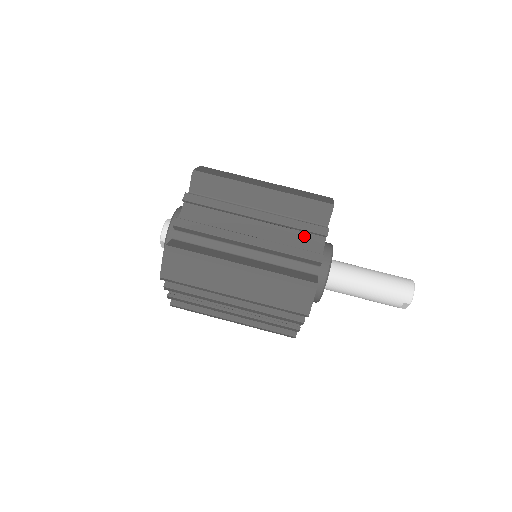
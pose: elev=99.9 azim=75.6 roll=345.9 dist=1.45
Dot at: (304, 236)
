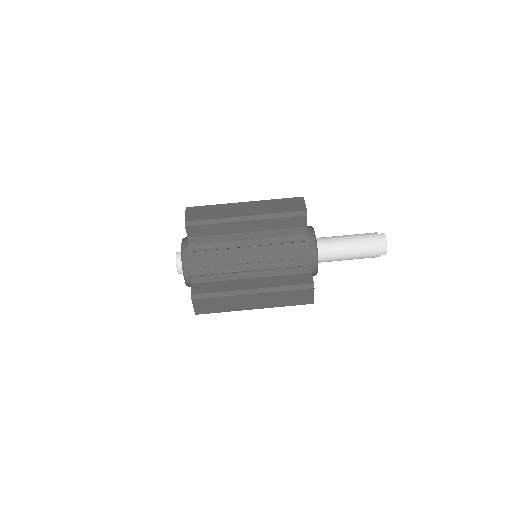
Dot at: (291, 244)
